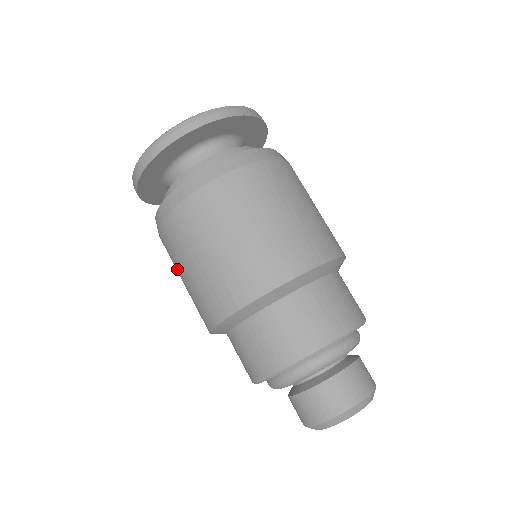
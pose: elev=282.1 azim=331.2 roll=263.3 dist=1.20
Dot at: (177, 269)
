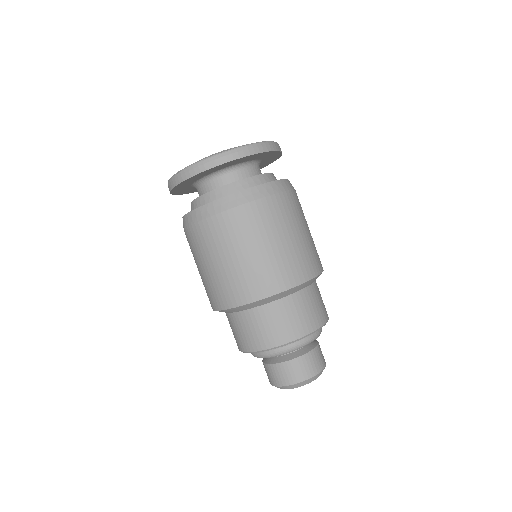
Dot at: occluded
